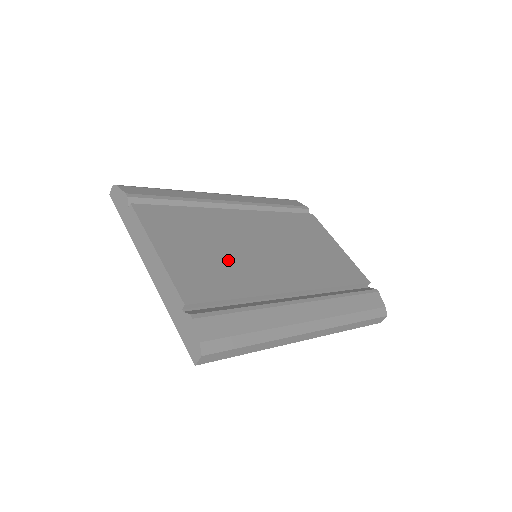
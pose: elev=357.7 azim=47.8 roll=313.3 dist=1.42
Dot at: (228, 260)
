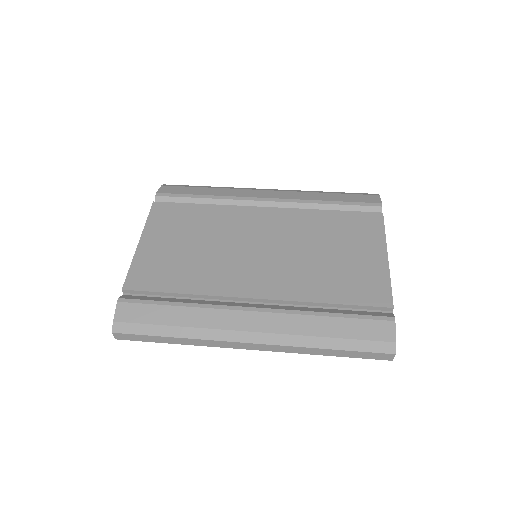
Dot at: (202, 257)
